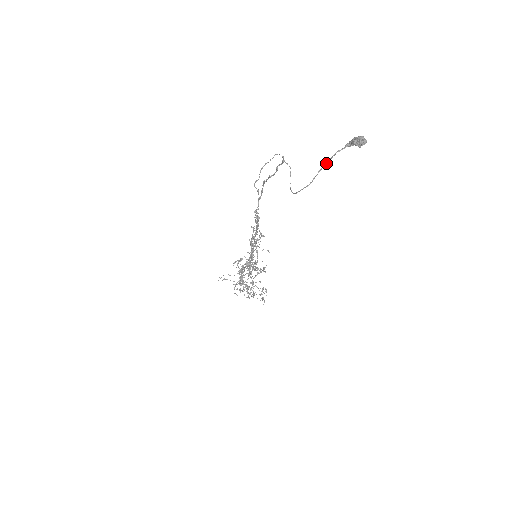
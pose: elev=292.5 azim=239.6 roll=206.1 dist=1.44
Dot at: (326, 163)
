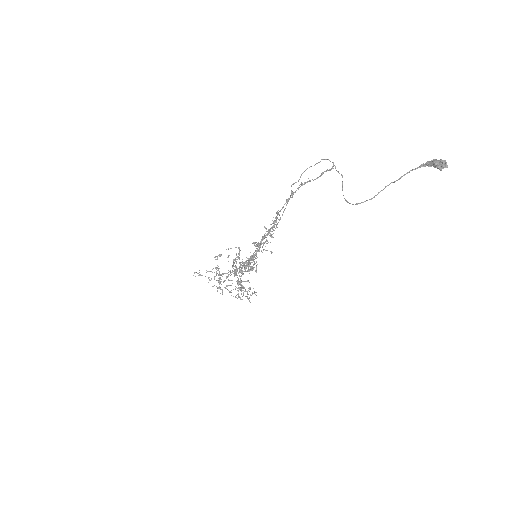
Dot at: occluded
